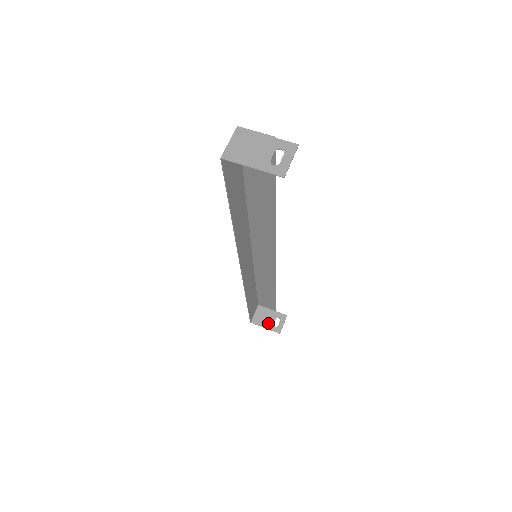
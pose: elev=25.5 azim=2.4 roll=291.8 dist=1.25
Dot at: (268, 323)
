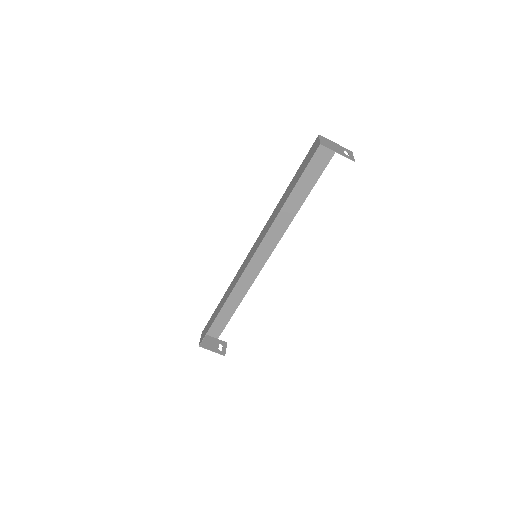
Dot at: (214, 347)
